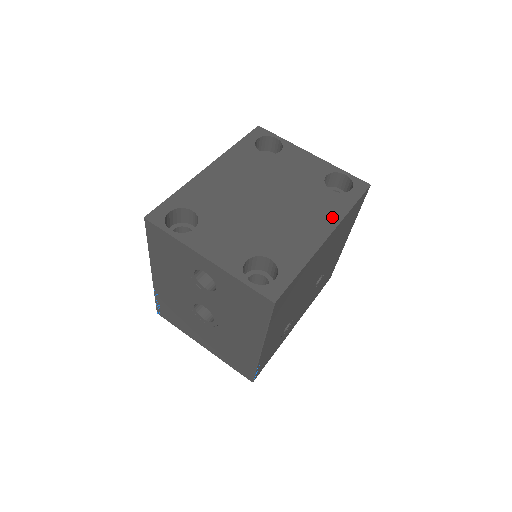
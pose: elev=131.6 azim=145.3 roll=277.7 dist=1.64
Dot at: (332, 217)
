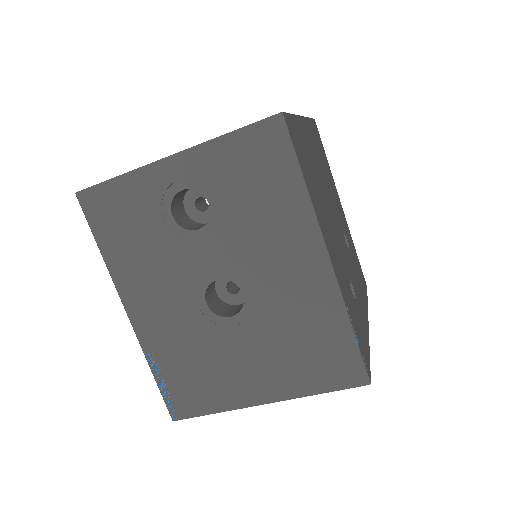
Dot at: occluded
